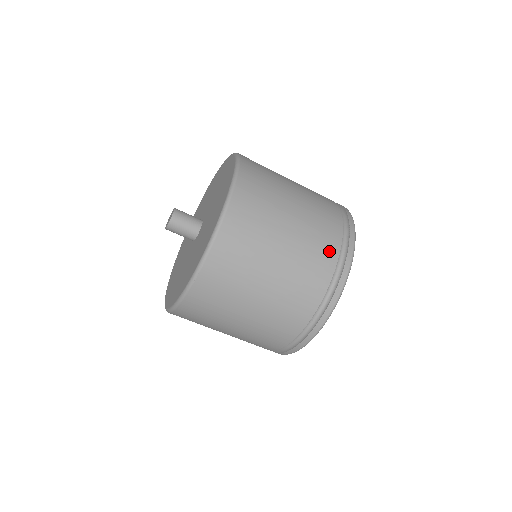
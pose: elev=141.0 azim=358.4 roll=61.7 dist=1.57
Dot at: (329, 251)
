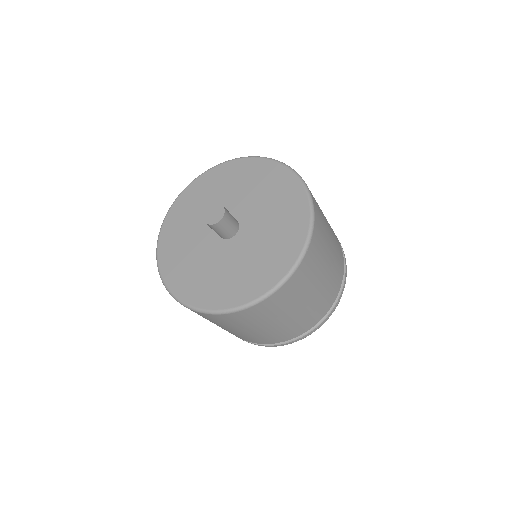
Dot at: occluded
